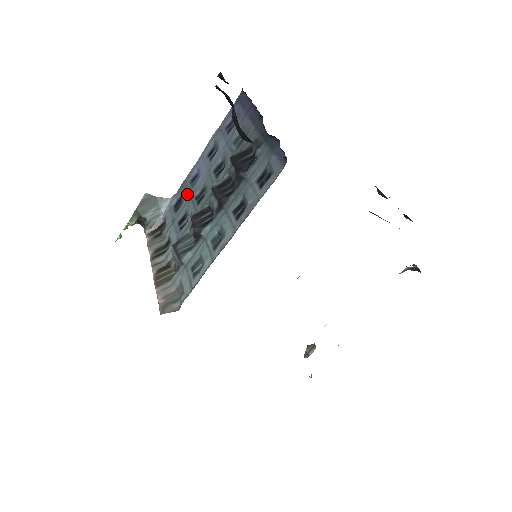
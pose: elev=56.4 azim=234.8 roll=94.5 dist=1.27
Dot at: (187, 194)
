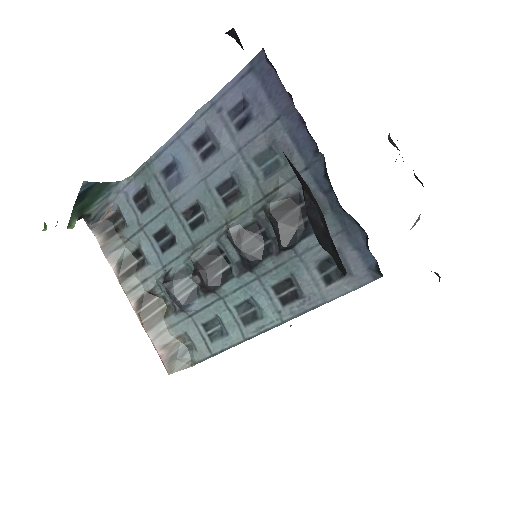
Dot at: (161, 195)
